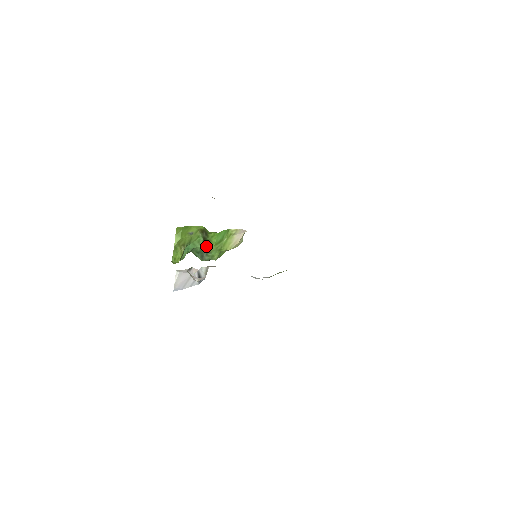
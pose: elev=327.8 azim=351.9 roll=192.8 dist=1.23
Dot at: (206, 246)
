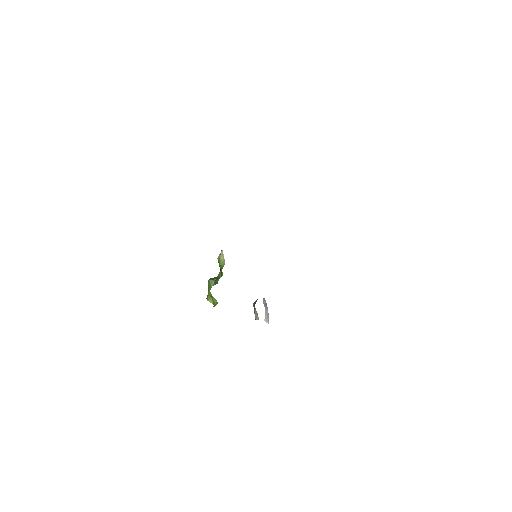
Dot at: (216, 279)
